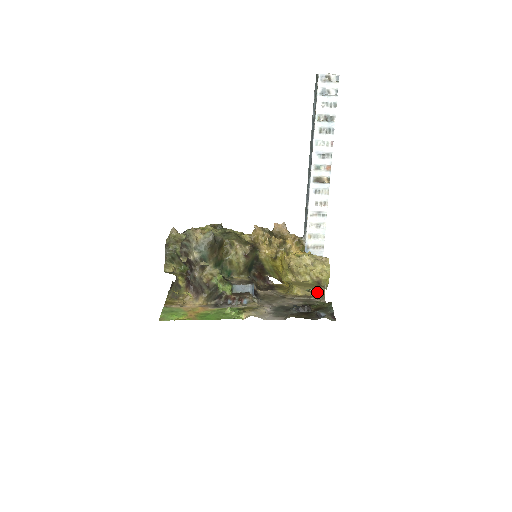
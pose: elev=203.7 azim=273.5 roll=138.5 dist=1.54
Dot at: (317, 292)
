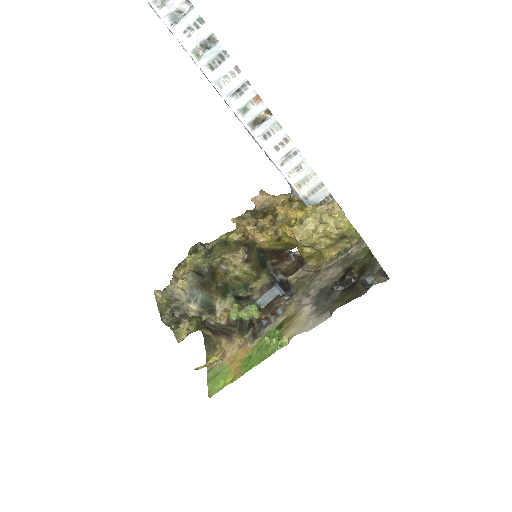
Dot at: (351, 240)
